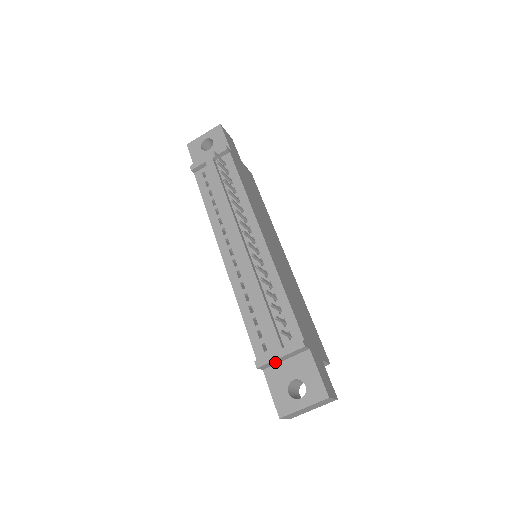
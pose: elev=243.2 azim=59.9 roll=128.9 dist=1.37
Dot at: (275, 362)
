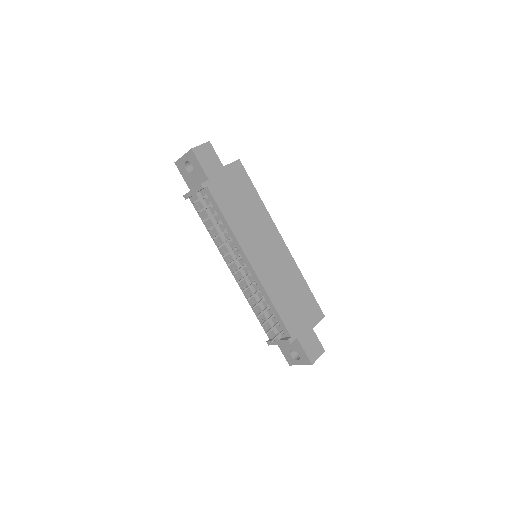
Dot at: occluded
